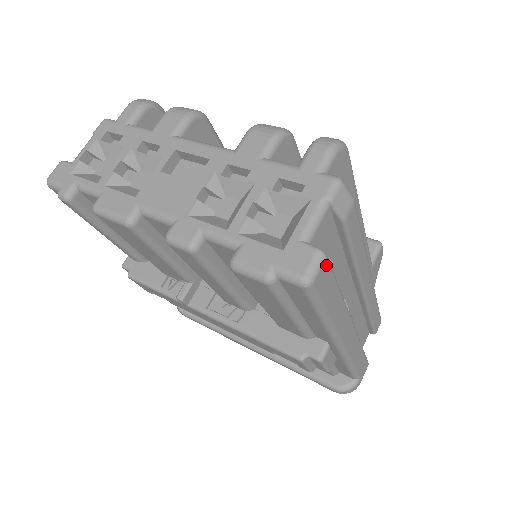
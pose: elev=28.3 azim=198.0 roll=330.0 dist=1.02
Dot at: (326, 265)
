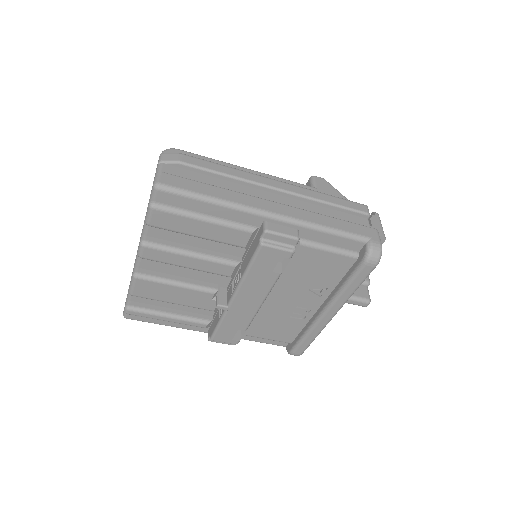
Dot at: (166, 175)
